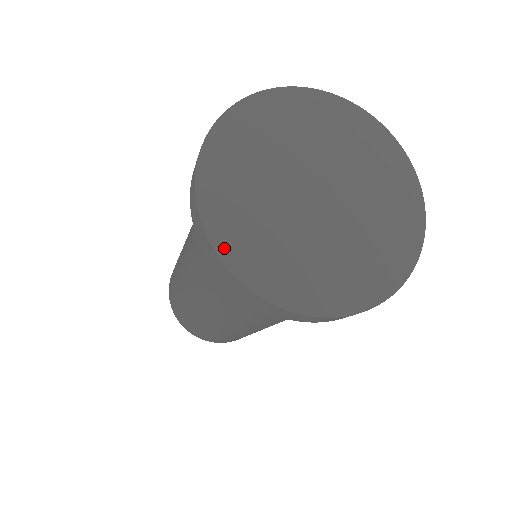
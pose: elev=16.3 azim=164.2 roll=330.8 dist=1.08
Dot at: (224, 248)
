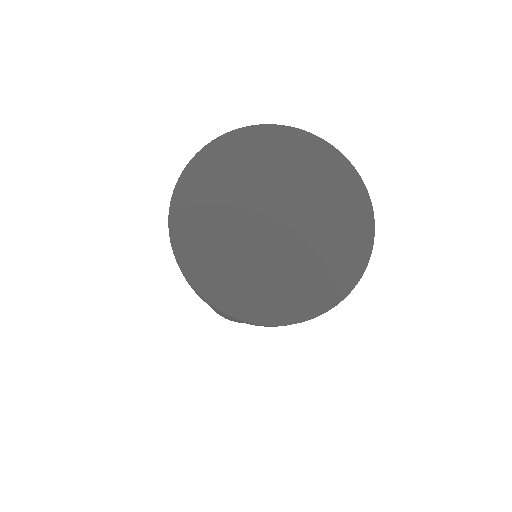
Dot at: (186, 181)
